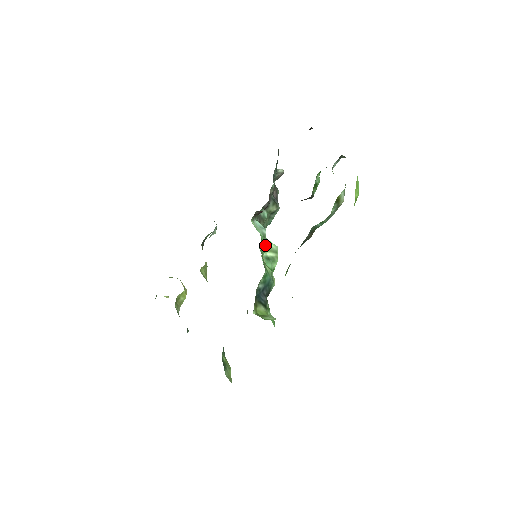
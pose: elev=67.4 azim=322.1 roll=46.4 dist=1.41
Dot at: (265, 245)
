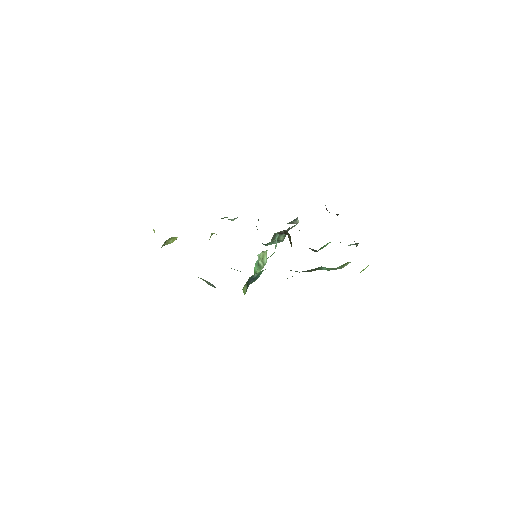
Dot at: occluded
